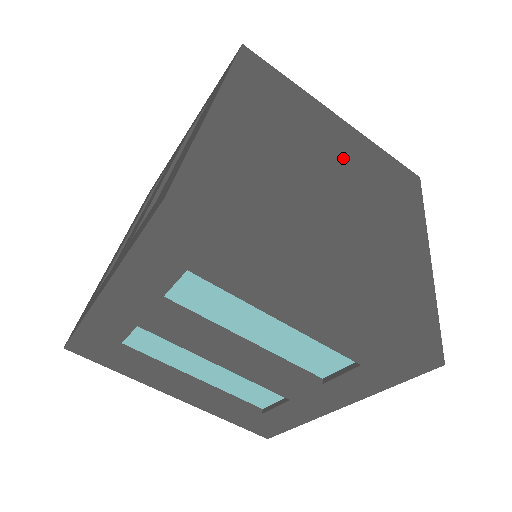
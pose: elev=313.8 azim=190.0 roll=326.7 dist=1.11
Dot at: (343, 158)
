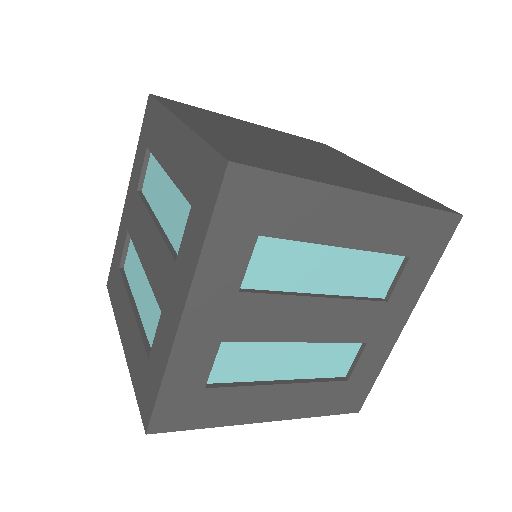
Dot at: (339, 163)
